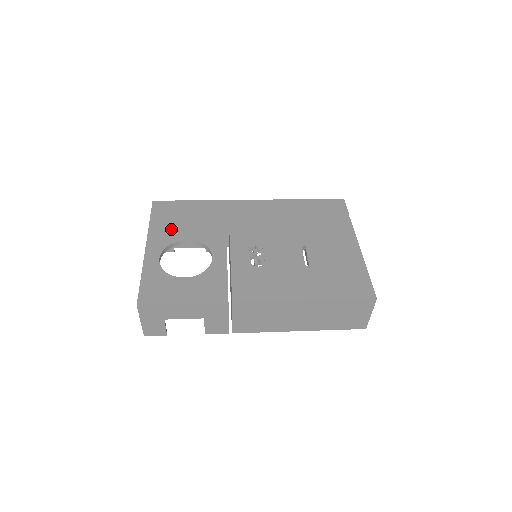
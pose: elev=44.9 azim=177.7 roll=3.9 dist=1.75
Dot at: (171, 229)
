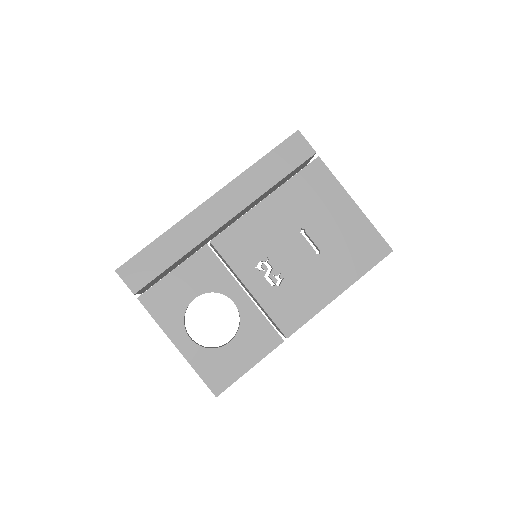
Dot at: (168, 296)
